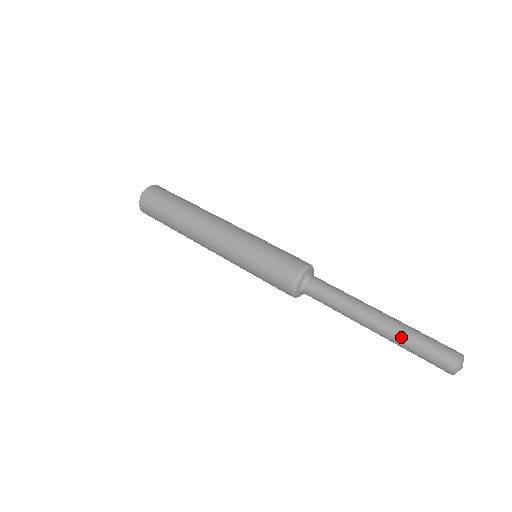
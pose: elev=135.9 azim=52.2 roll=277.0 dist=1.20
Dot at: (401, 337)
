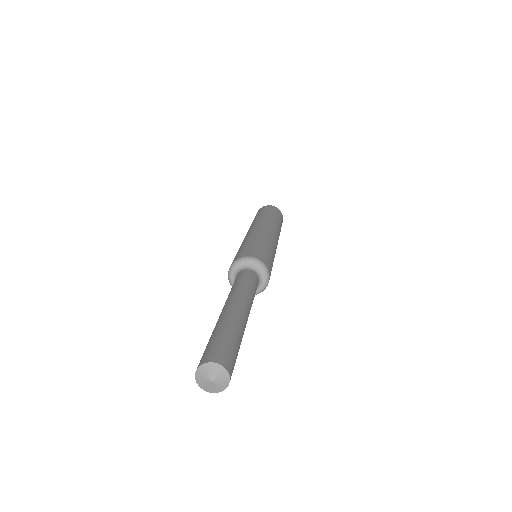
Dot at: (223, 321)
